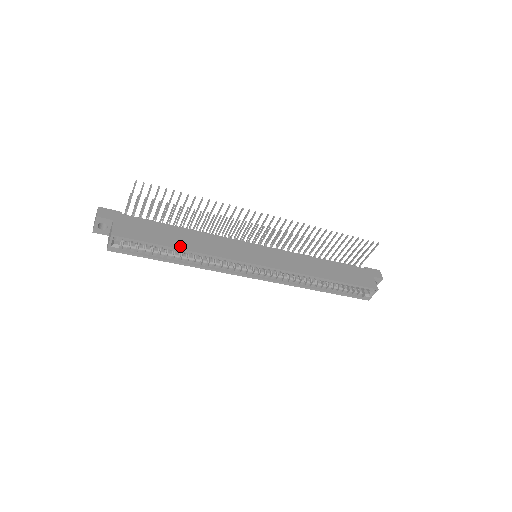
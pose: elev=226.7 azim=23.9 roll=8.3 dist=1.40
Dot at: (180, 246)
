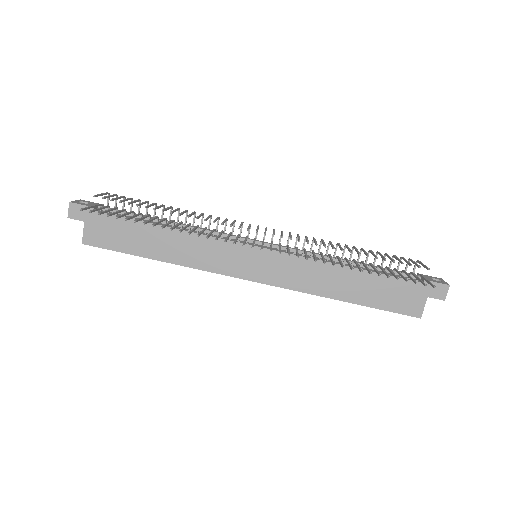
Dot at: (154, 255)
